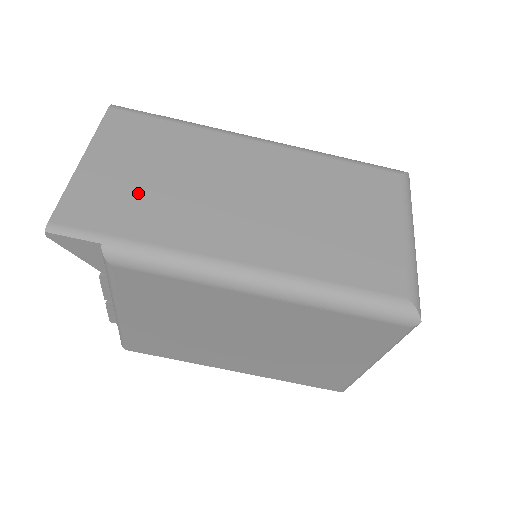
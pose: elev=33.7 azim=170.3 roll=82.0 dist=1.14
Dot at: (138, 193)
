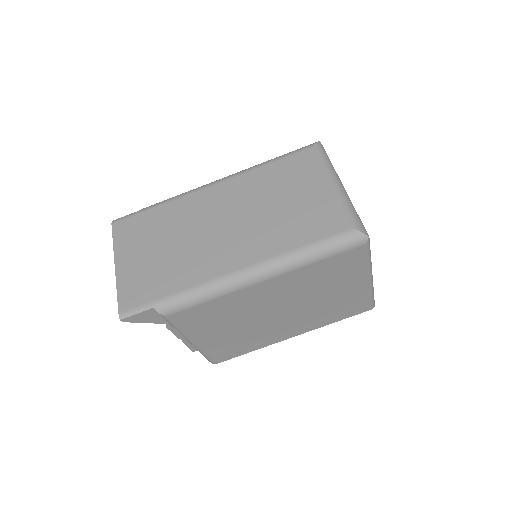
Dot at: (157, 266)
